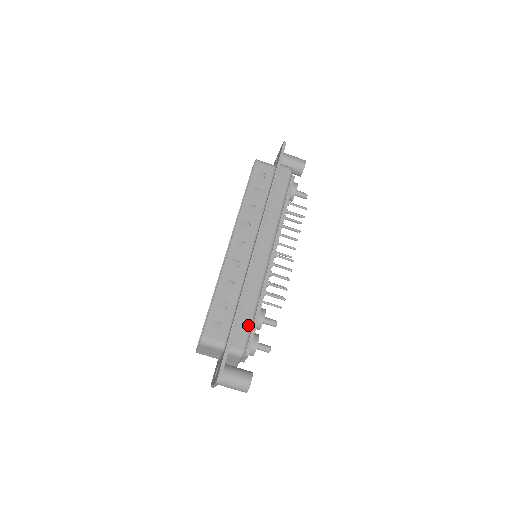
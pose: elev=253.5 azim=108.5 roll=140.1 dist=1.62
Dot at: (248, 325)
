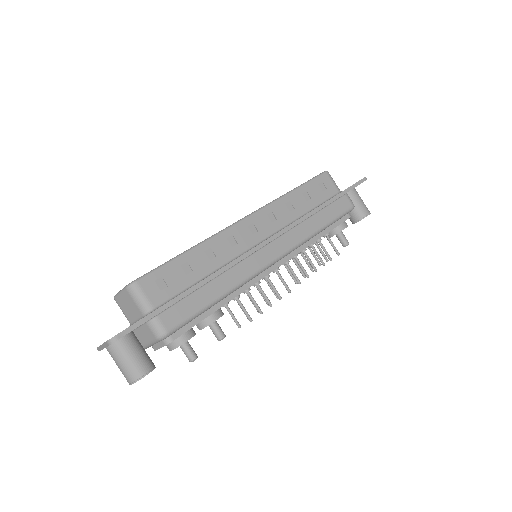
Dot at: (194, 311)
